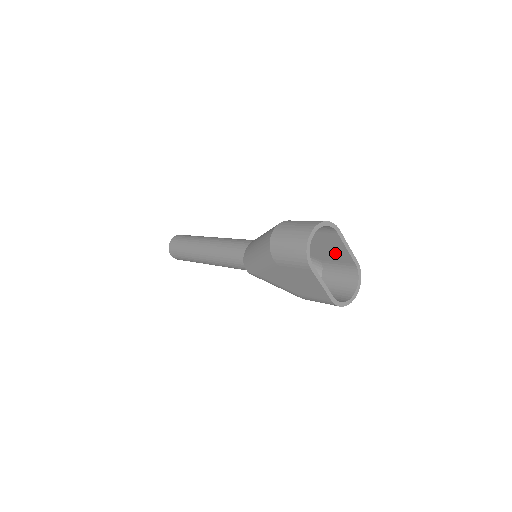
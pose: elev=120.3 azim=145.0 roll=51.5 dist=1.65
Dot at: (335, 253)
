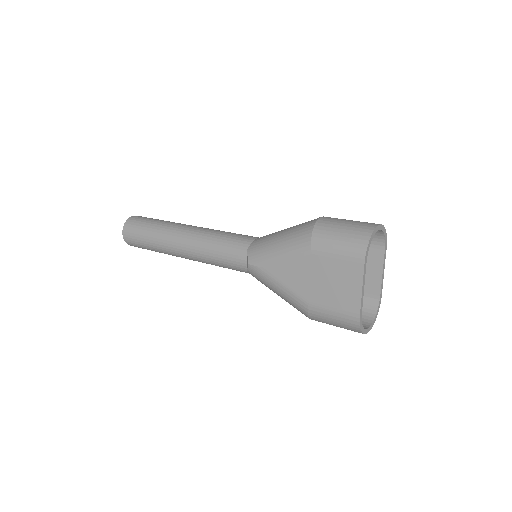
Dot at: occluded
